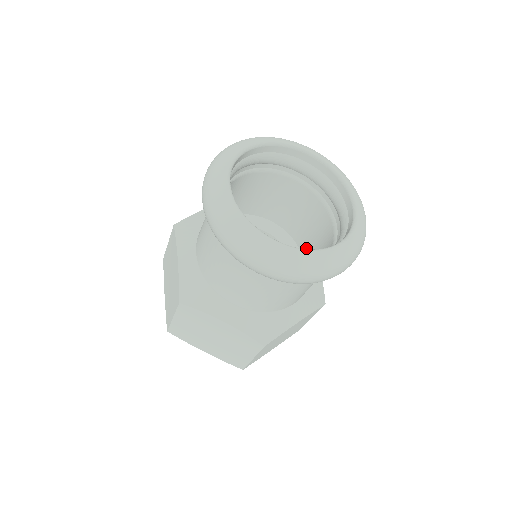
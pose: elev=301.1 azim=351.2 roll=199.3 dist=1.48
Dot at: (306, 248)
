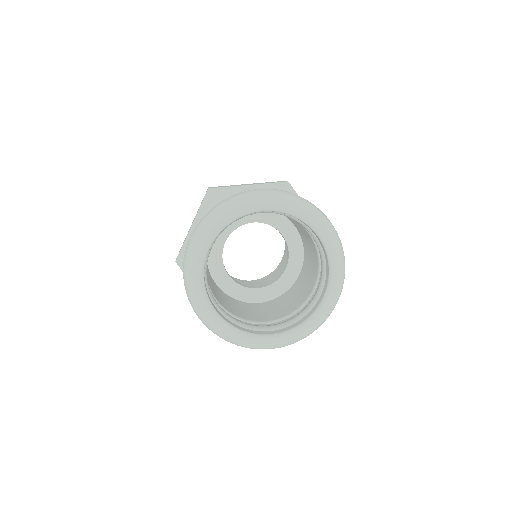
Dot at: (294, 224)
